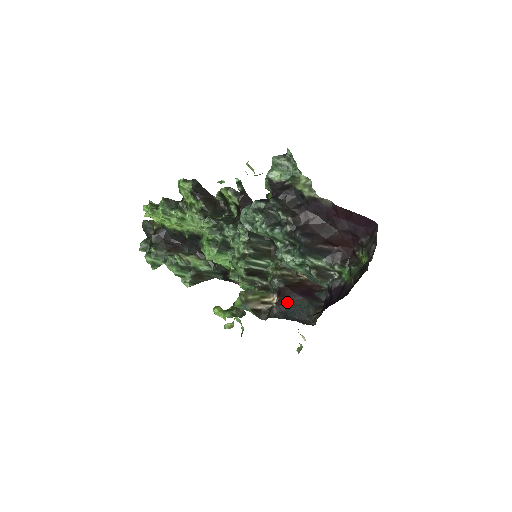
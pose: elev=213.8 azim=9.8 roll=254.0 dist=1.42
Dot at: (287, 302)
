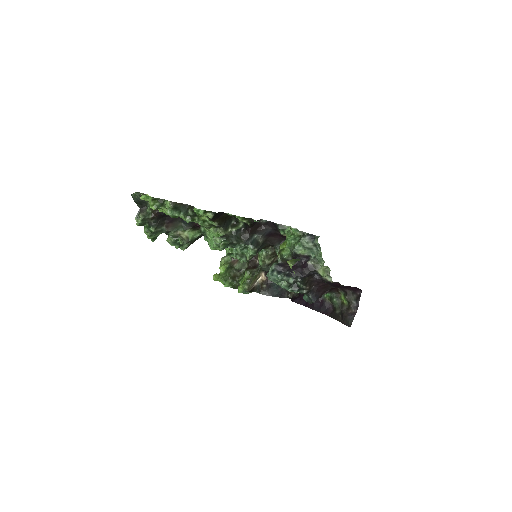
Dot at: (274, 283)
